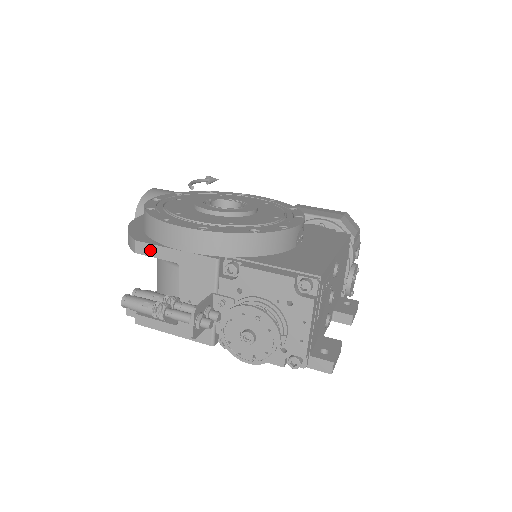
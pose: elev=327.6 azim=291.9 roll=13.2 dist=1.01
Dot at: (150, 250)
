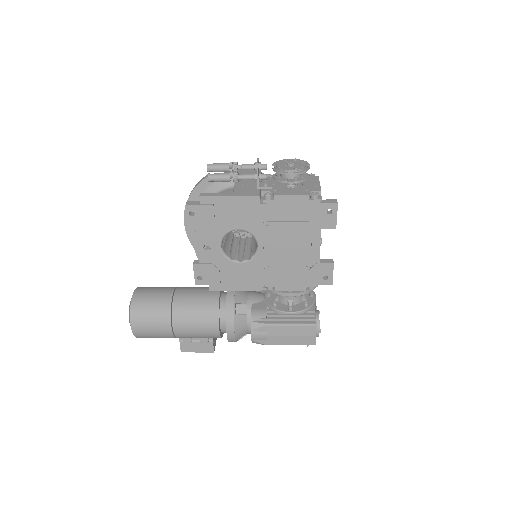
Dot at: occluded
